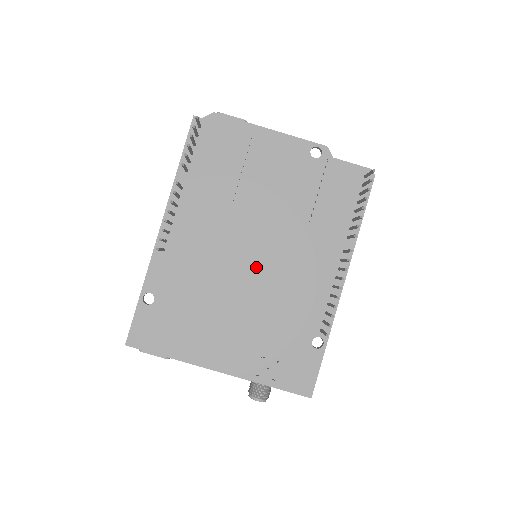
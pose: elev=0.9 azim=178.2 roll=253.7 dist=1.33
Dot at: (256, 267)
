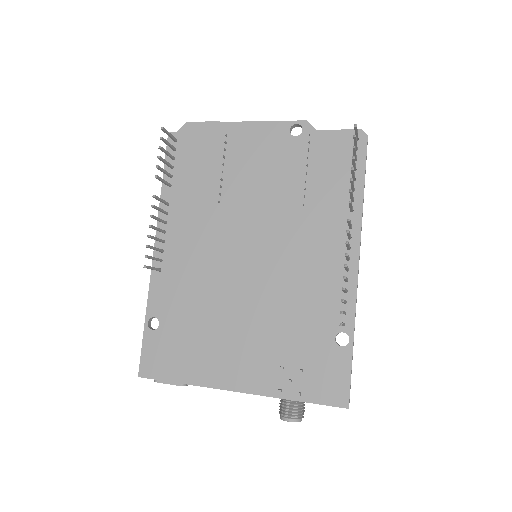
Dot at: (256, 267)
